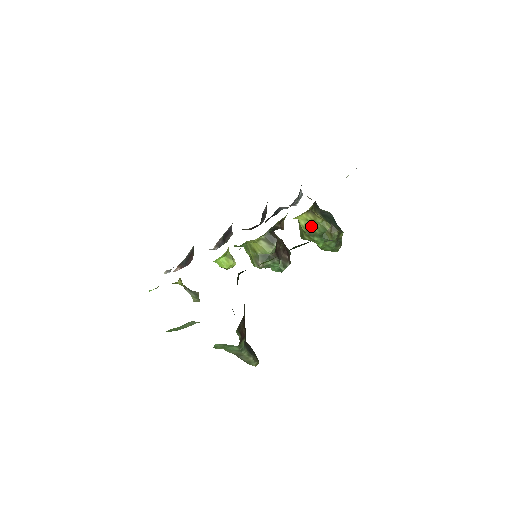
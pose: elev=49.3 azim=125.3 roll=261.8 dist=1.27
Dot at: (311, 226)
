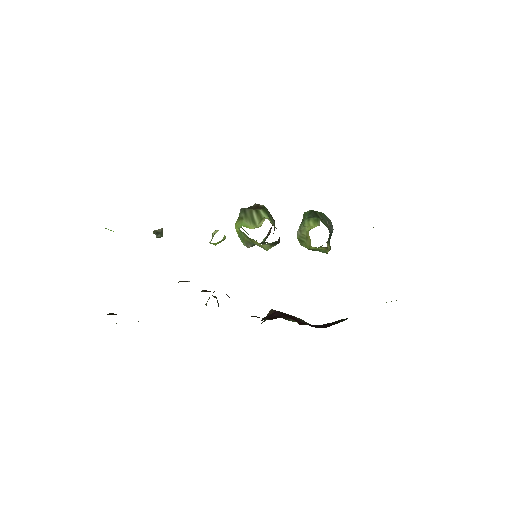
Dot at: (317, 249)
